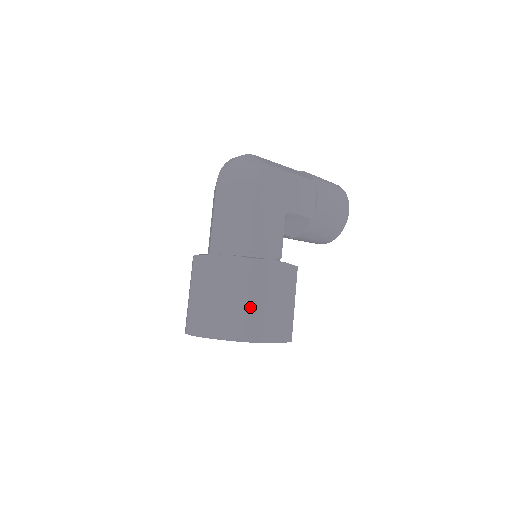
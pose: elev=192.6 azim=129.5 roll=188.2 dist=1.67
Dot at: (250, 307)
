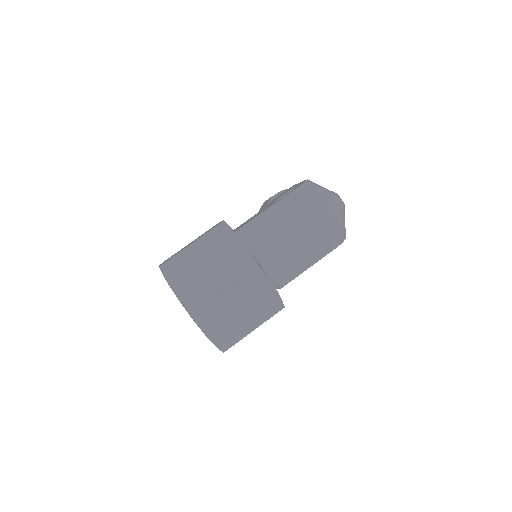
Dot at: (248, 333)
